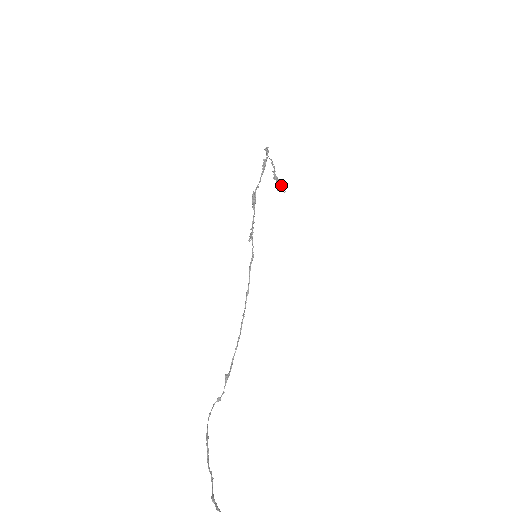
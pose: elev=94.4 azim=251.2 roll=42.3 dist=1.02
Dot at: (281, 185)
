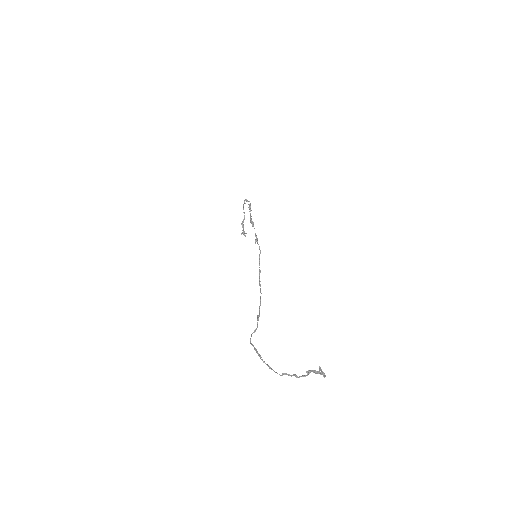
Dot at: (244, 231)
